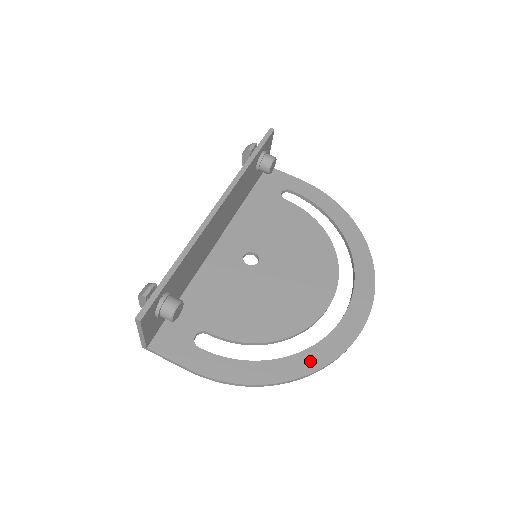
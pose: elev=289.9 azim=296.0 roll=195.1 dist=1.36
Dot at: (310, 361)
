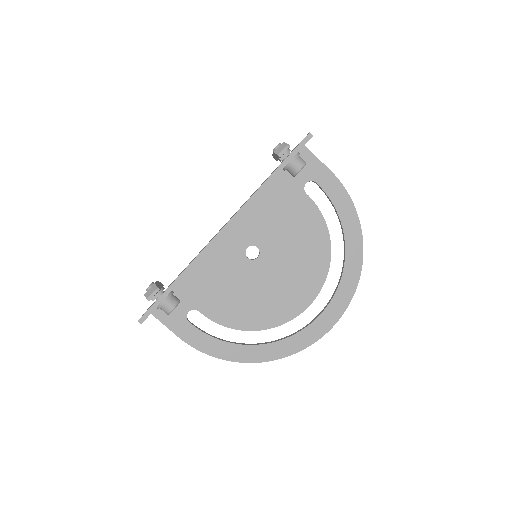
Dot at: (270, 353)
